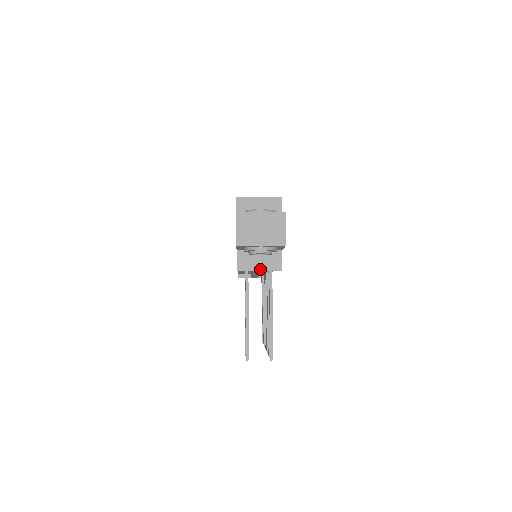
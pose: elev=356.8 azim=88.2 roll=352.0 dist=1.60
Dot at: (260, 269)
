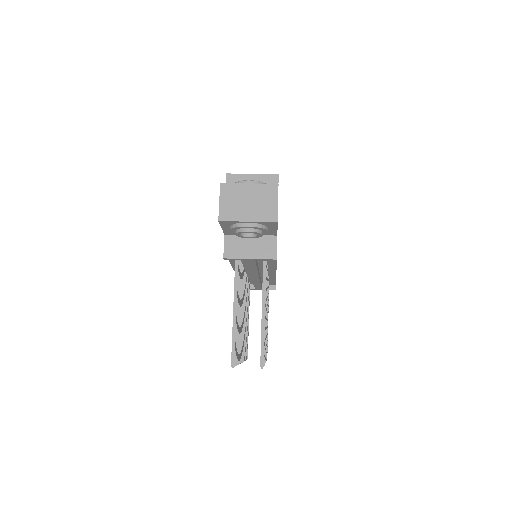
Dot at: (251, 257)
